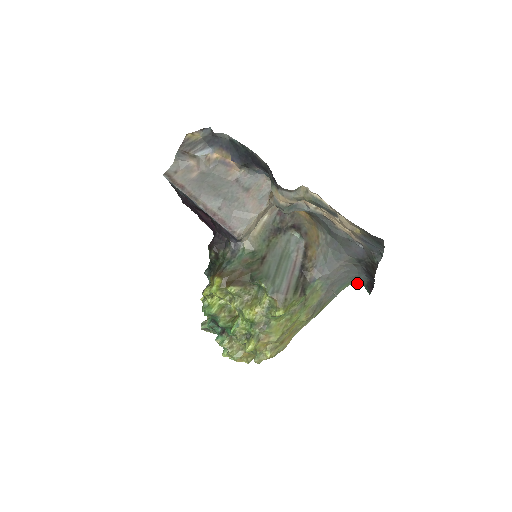
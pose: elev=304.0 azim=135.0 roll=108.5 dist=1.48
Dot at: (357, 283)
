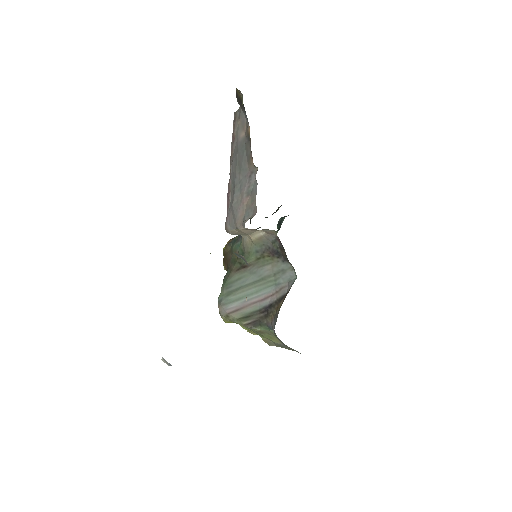
Dot at: occluded
